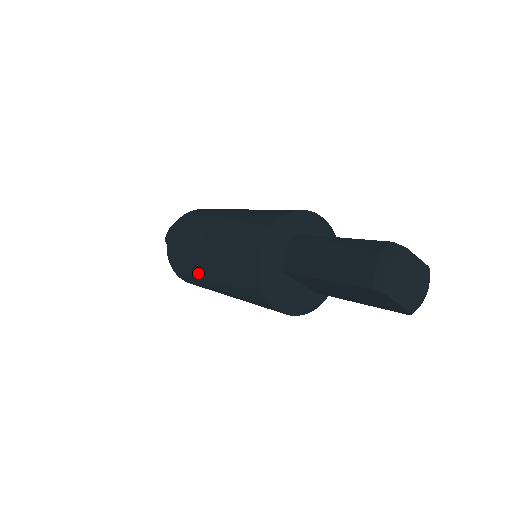
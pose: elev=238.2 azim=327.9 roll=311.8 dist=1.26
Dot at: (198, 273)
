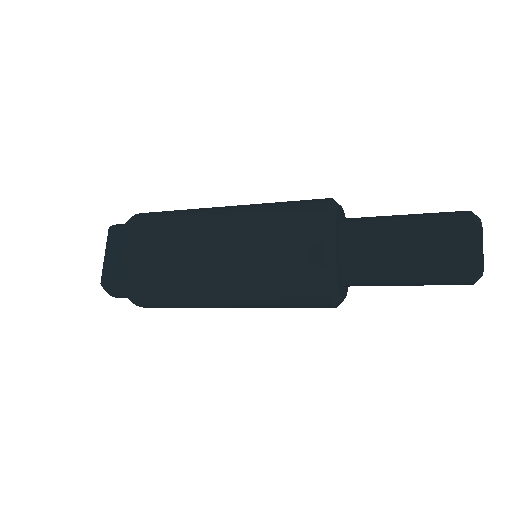
Dot at: (190, 230)
